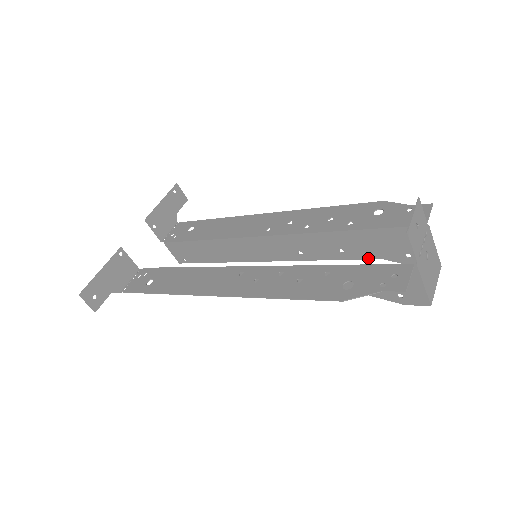
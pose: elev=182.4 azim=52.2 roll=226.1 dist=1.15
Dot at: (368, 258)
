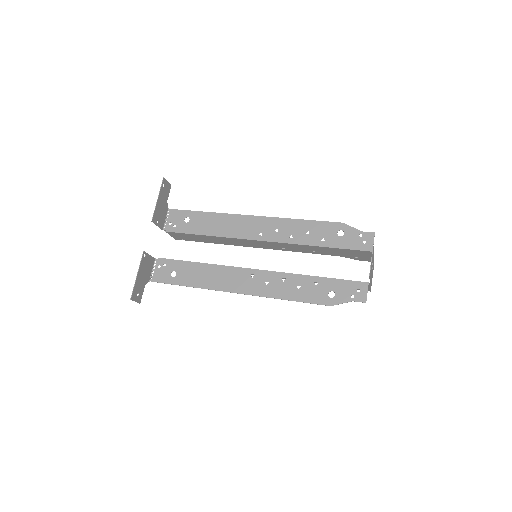
Dot at: (331, 255)
